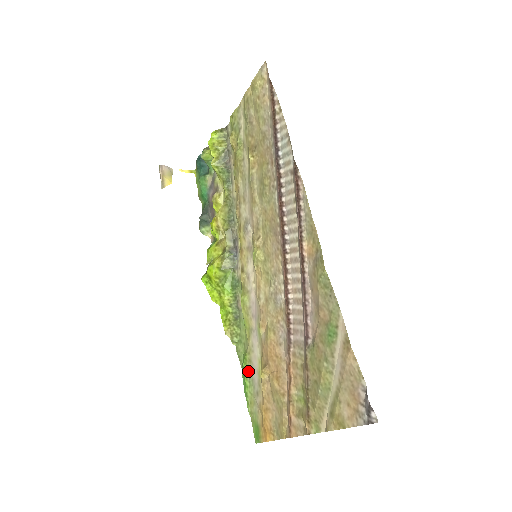
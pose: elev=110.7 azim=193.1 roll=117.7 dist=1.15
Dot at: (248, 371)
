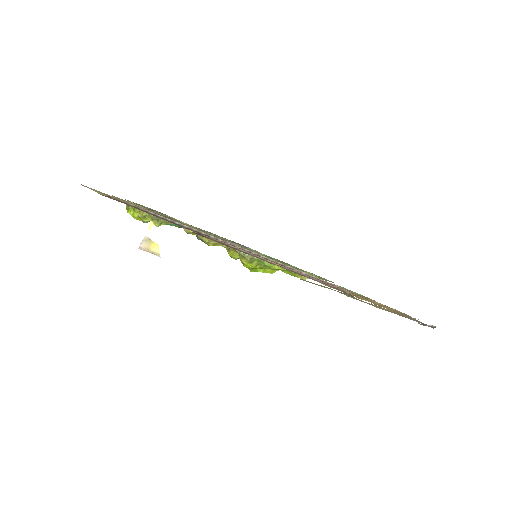
Dot at: occluded
